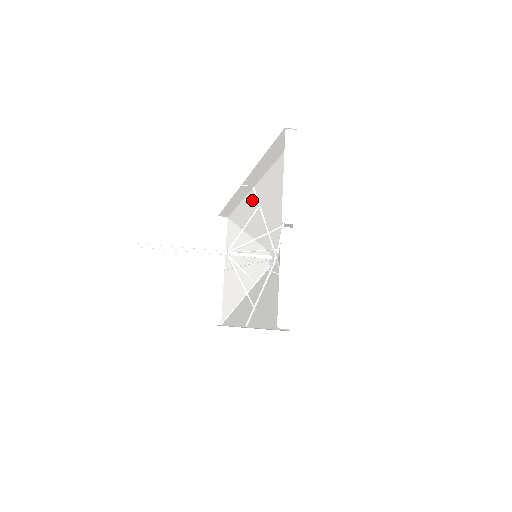
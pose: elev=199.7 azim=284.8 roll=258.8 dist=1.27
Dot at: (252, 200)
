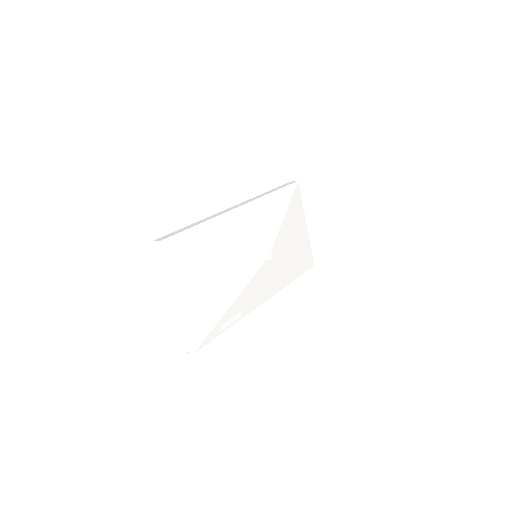
Dot at: (253, 208)
